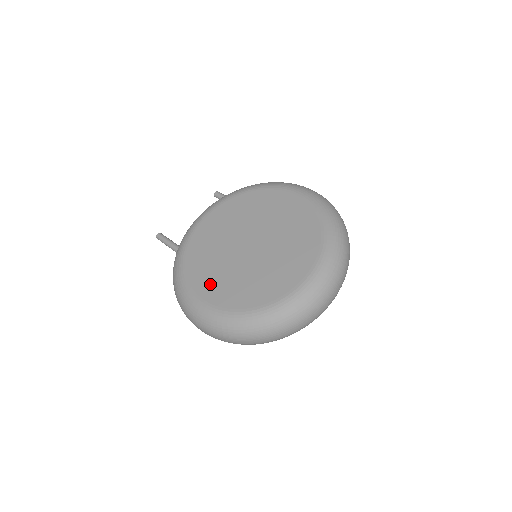
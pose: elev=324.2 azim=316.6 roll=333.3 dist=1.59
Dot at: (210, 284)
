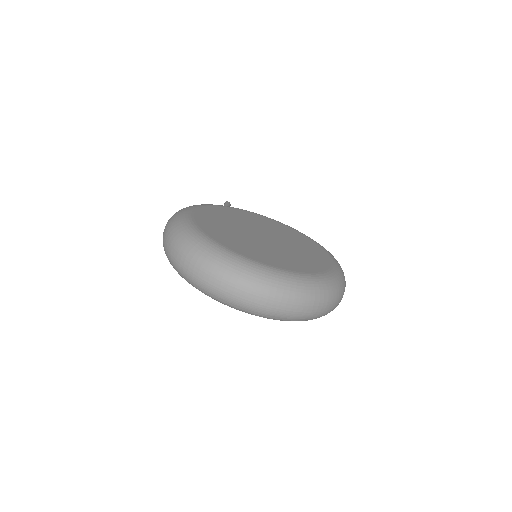
Dot at: (211, 216)
